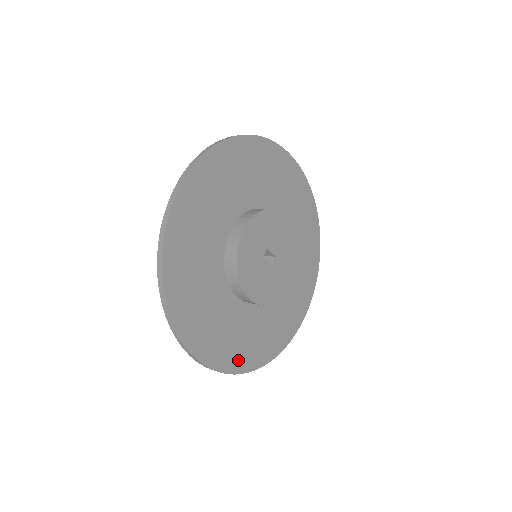
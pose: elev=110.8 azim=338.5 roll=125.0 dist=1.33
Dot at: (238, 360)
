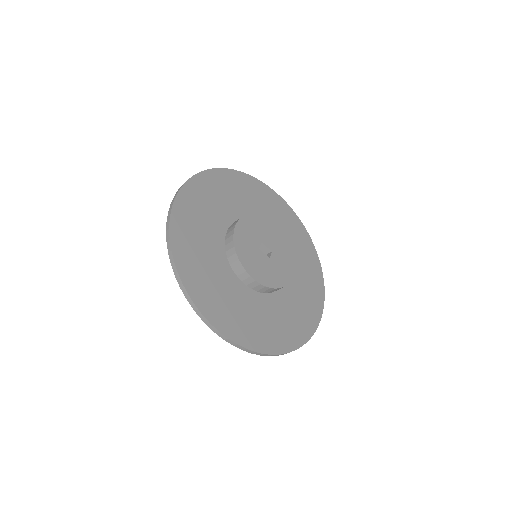
Dot at: (256, 340)
